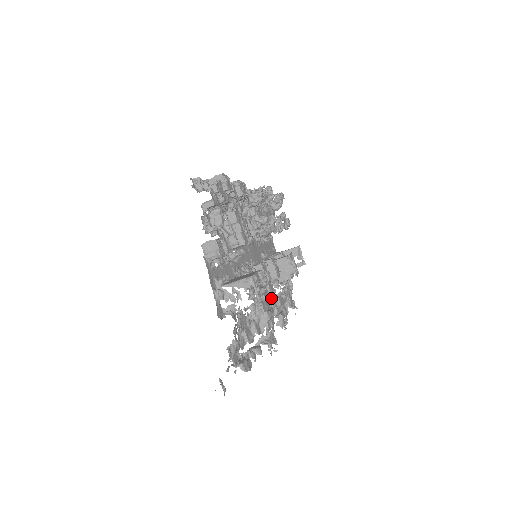
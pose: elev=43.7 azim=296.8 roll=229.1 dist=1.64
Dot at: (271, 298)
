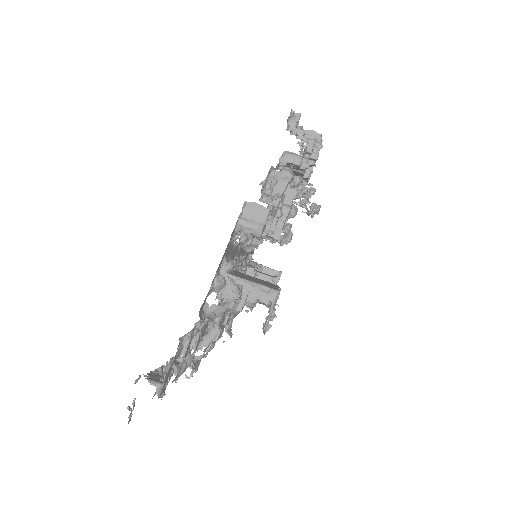
Dot at: occluded
